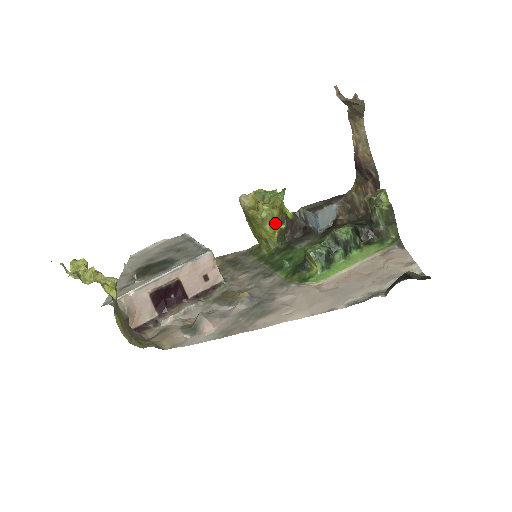
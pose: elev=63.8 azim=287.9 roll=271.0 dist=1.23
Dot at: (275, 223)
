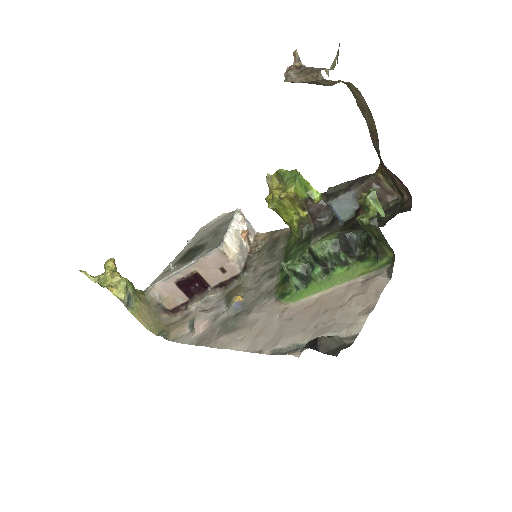
Dot at: (291, 212)
